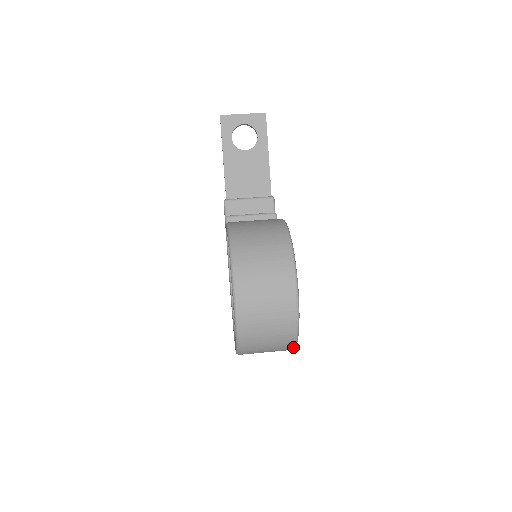
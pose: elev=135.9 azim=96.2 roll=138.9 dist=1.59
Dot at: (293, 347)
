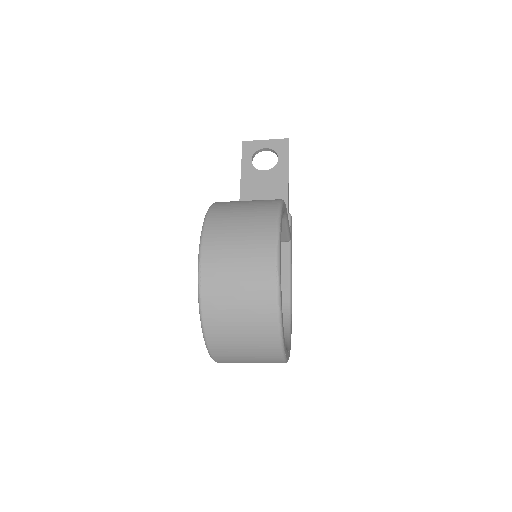
Dot at: (278, 341)
